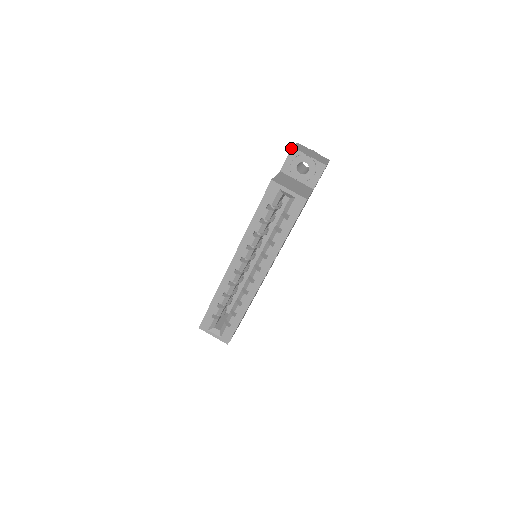
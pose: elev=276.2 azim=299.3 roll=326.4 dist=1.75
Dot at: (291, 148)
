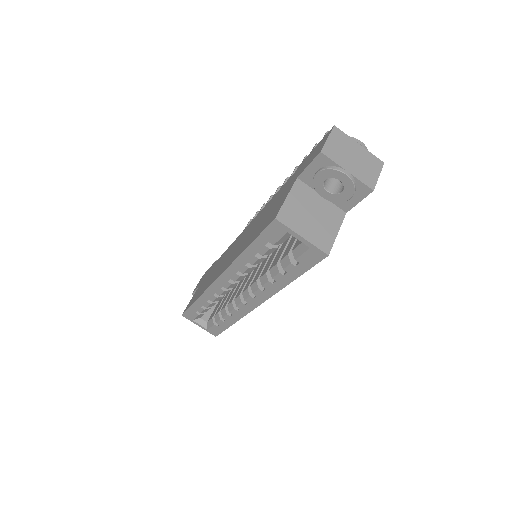
Dot at: (319, 153)
